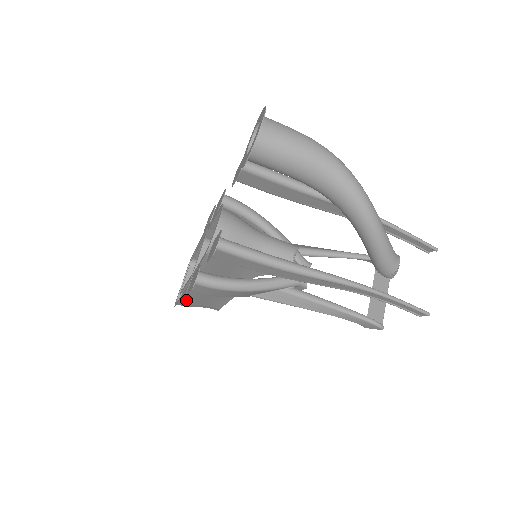
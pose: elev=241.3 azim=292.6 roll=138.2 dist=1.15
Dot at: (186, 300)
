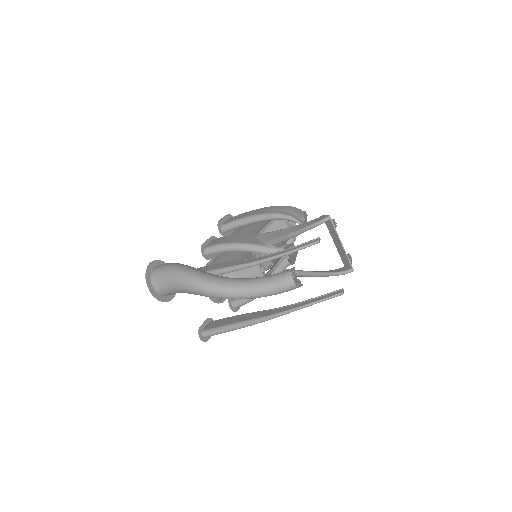
Dot at: occluded
